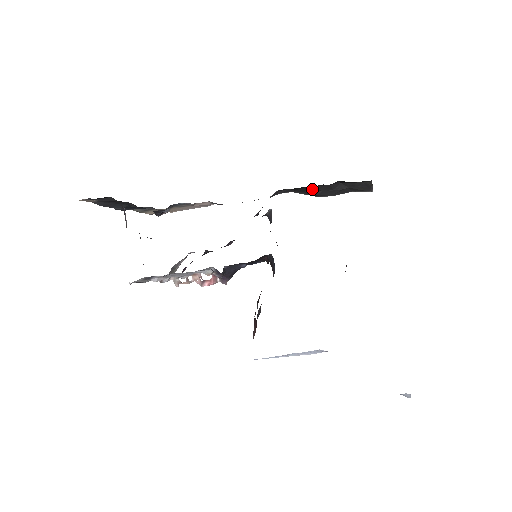
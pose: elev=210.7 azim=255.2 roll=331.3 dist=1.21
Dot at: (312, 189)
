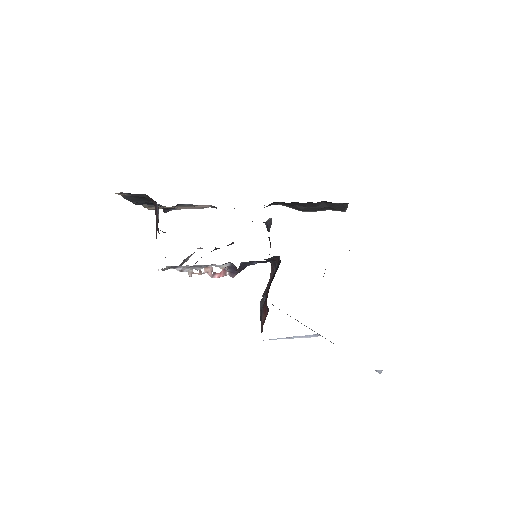
Dot at: (300, 204)
